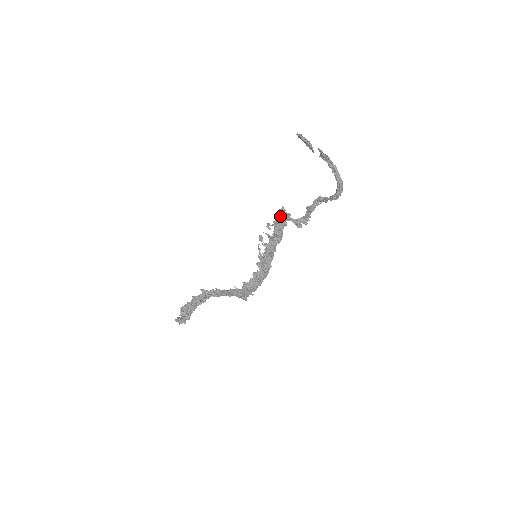
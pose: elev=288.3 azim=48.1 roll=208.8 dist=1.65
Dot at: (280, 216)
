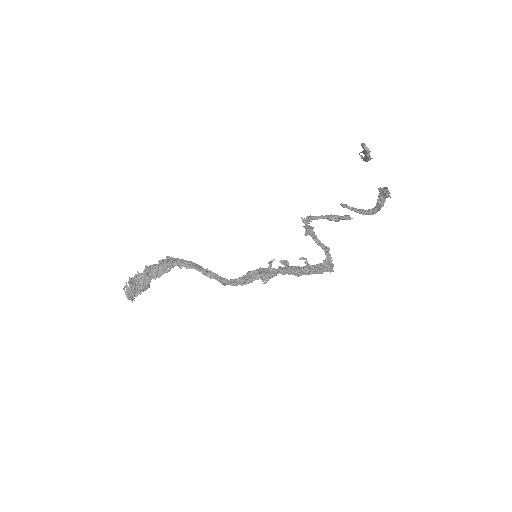
Dot at: (331, 270)
